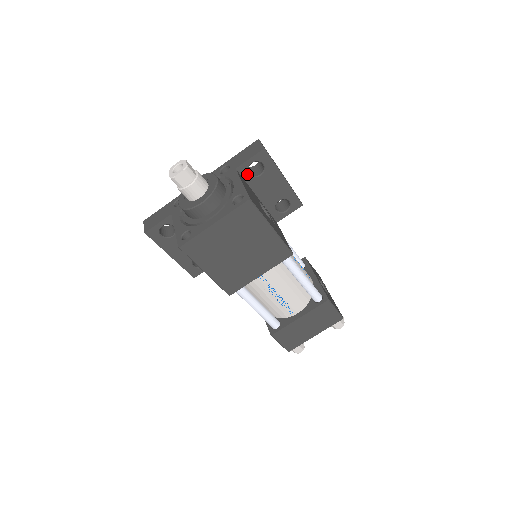
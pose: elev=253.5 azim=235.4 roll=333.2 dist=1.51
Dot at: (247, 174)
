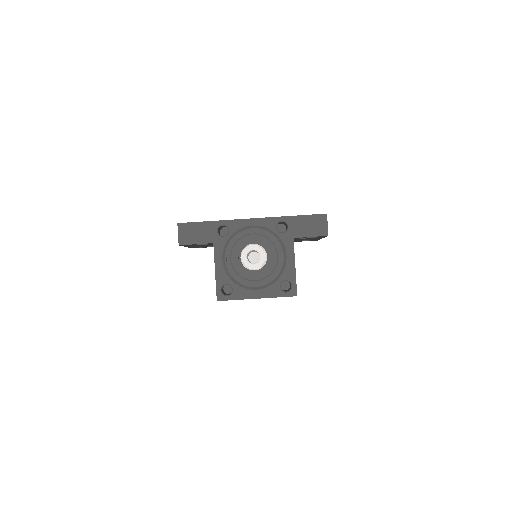
Dot at: (298, 238)
